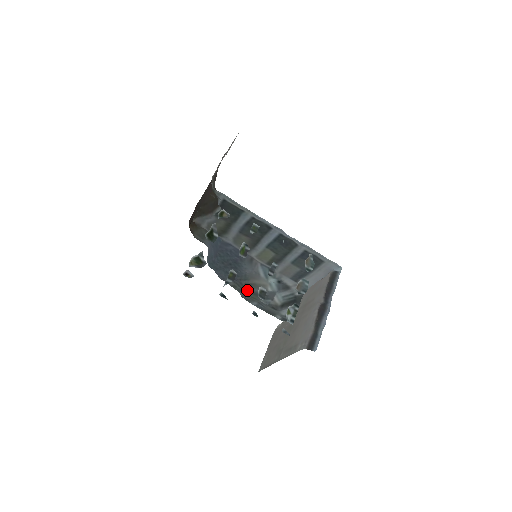
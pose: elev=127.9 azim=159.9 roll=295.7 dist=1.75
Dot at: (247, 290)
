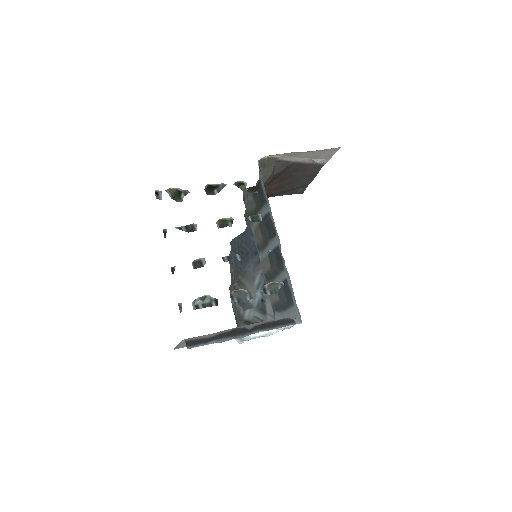
Dot at: (234, 284)
